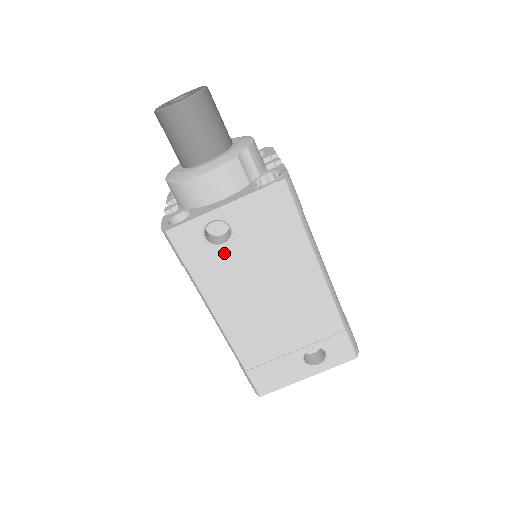
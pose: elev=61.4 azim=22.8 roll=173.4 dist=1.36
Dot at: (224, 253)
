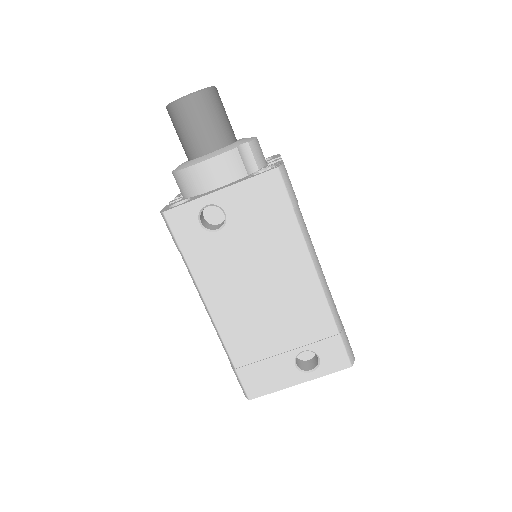
Dot at: (218, 239)
